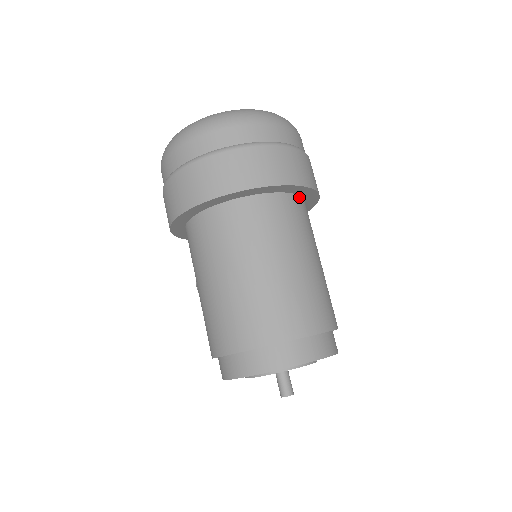
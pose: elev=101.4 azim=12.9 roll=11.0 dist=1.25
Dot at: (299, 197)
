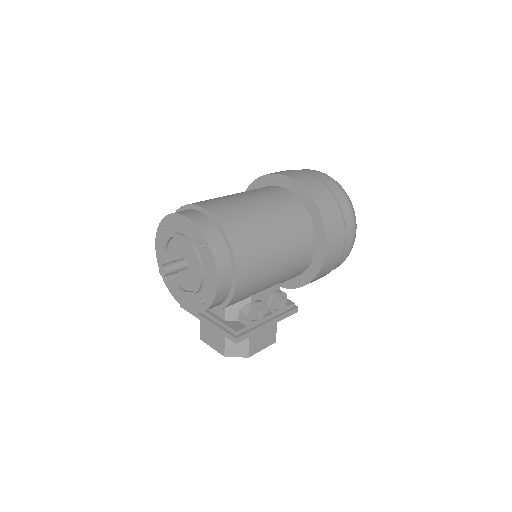
Dot at: (313, 230)
